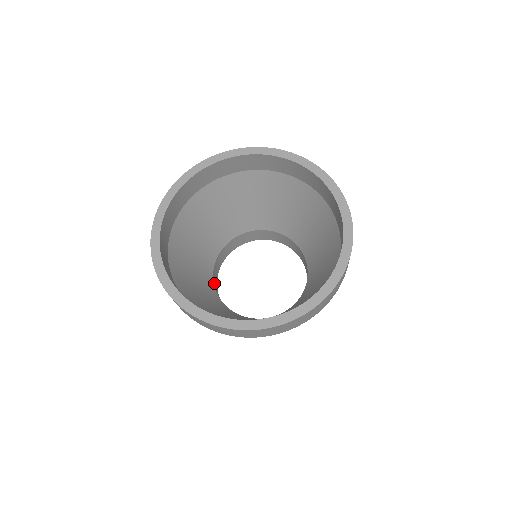
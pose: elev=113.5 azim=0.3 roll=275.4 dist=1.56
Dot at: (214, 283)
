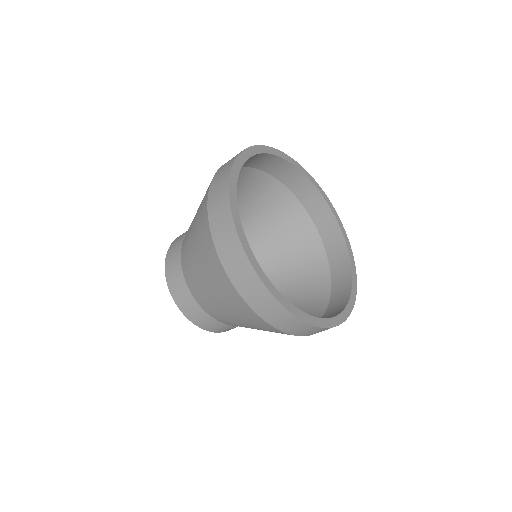
Dot at: occluded
